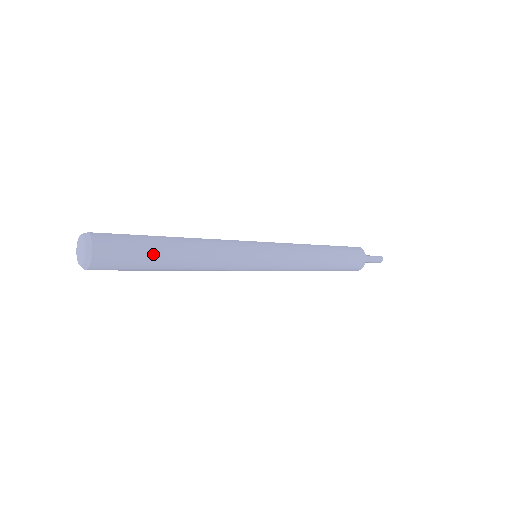
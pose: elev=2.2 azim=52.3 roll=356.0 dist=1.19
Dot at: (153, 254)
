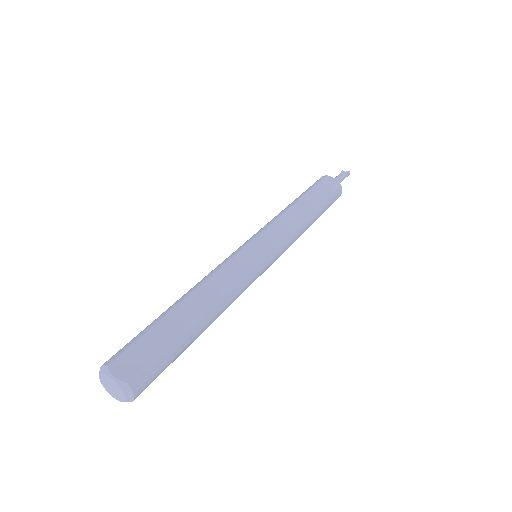
Dot at: (183, 351)
